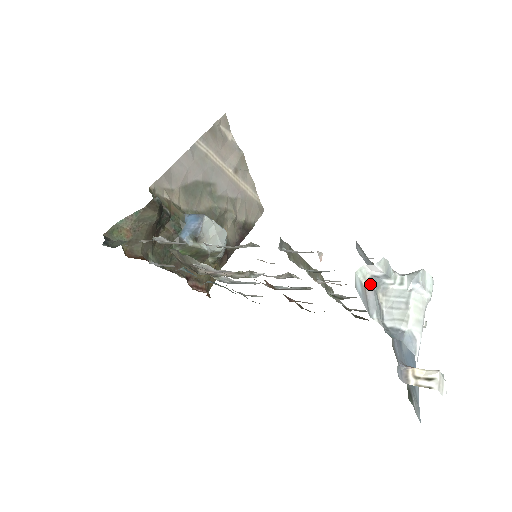
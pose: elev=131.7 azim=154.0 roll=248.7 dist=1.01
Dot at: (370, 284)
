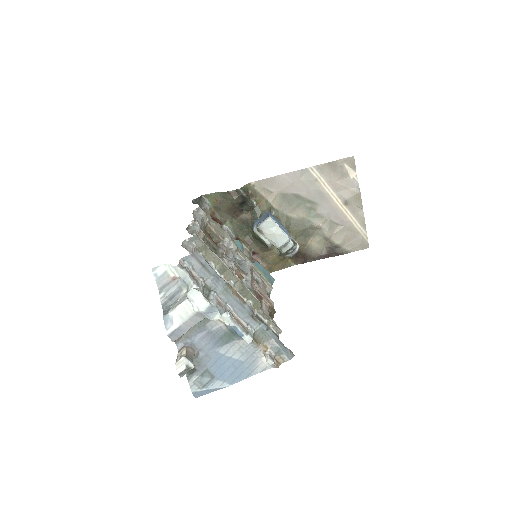
Dot at: (179, 280)
